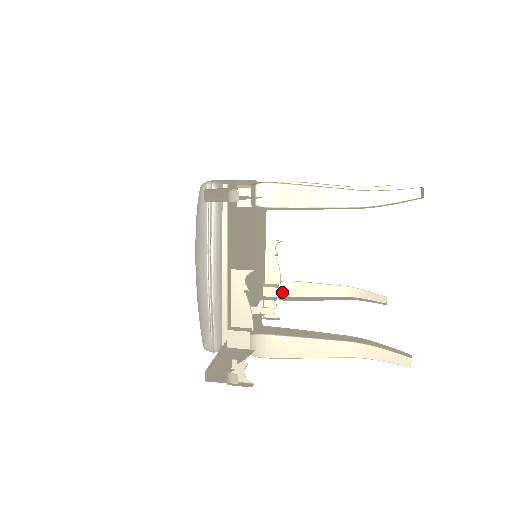
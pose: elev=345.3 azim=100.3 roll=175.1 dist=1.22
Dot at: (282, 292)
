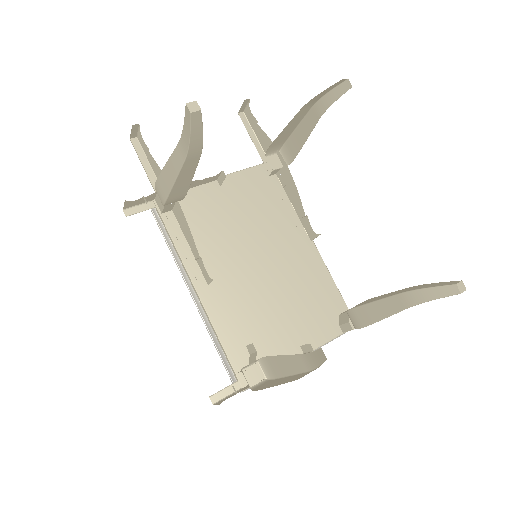
Dot at: (256, 387)
